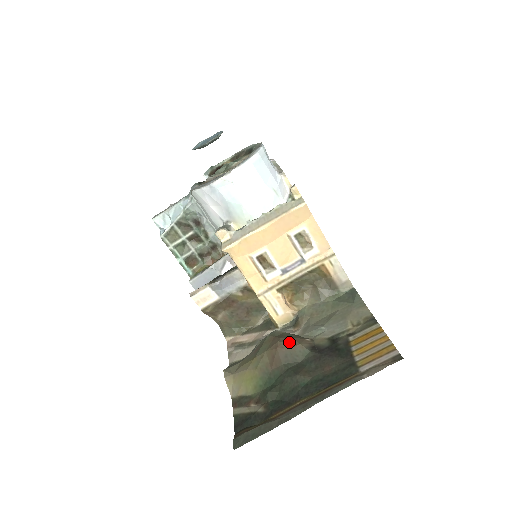
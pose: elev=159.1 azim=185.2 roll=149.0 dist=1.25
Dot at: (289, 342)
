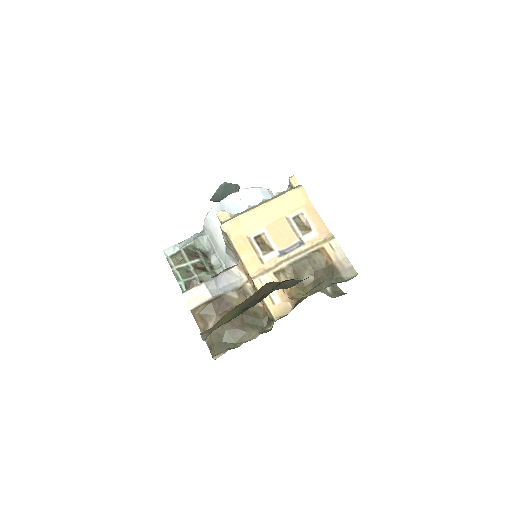
Dot at: (279, 282)
